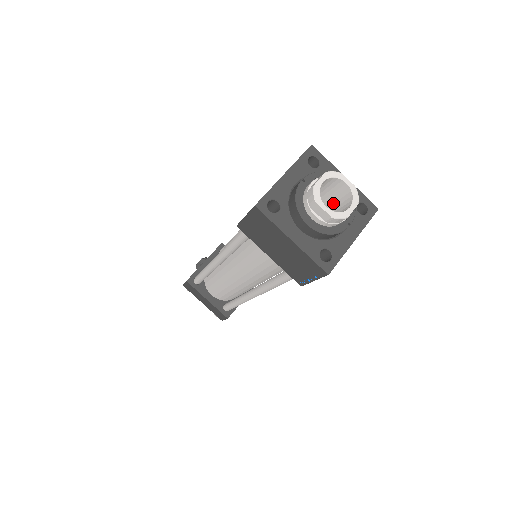
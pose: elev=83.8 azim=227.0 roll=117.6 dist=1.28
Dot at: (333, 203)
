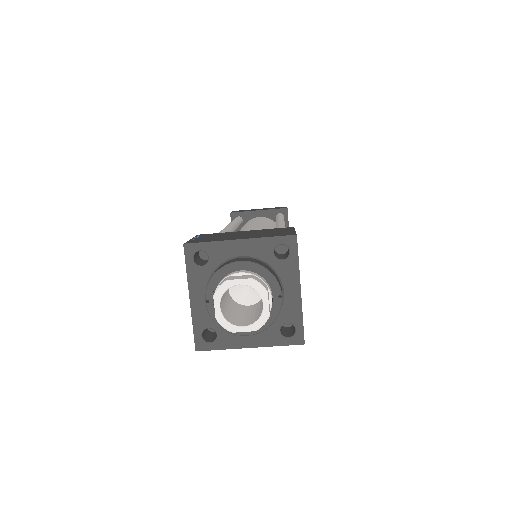
Dot at: occluded
